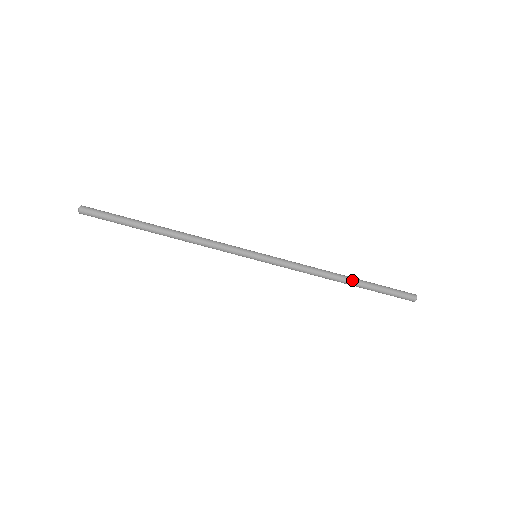
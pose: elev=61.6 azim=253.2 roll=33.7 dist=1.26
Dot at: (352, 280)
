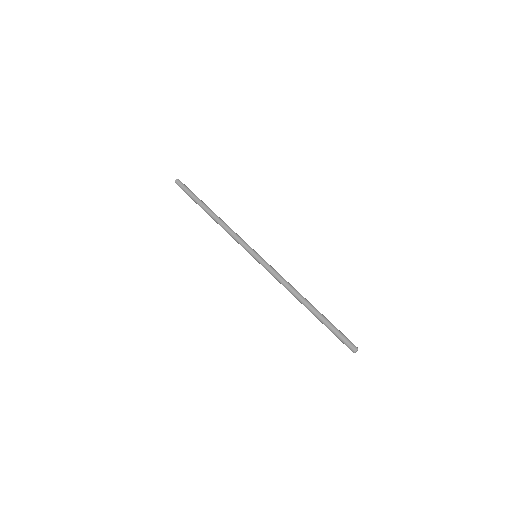
Dot at: (313, 306)
